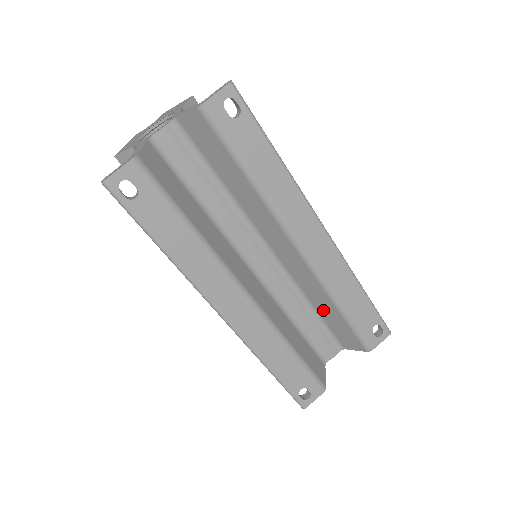
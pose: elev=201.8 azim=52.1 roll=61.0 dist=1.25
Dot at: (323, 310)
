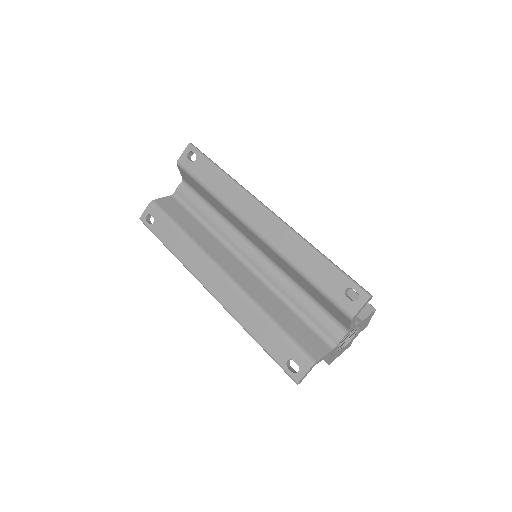
Dot at: (305, 286)
